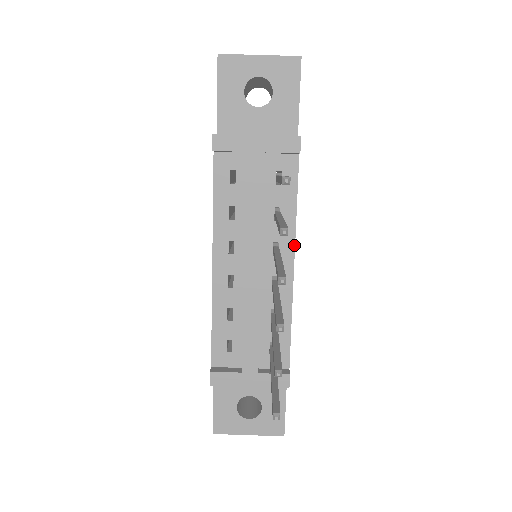
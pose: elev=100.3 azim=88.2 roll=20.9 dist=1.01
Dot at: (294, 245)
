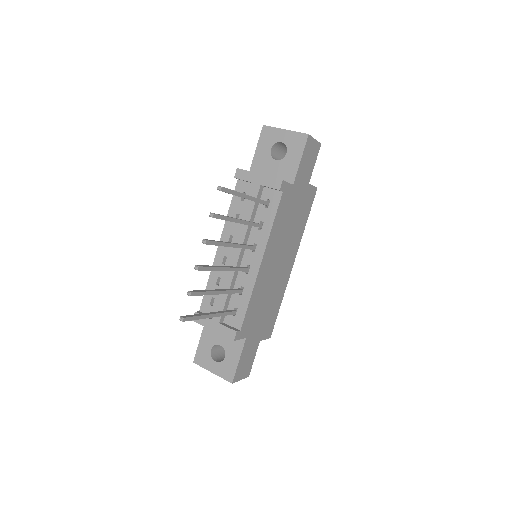
Dot at: (265, 248)
